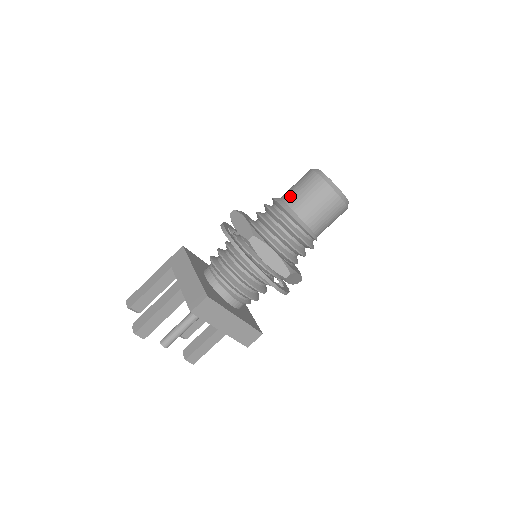
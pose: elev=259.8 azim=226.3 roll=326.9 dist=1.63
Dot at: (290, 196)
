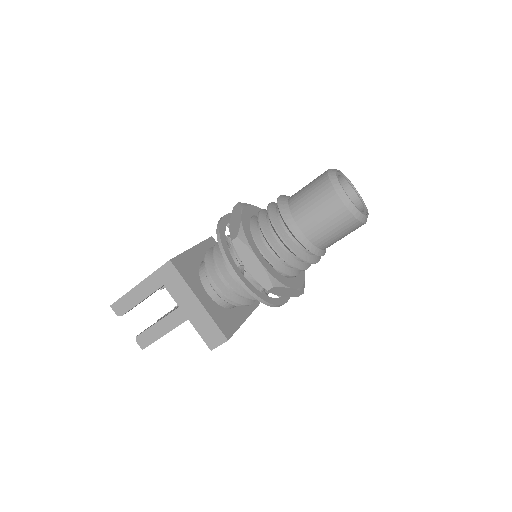
Dot at: (308, 225)
